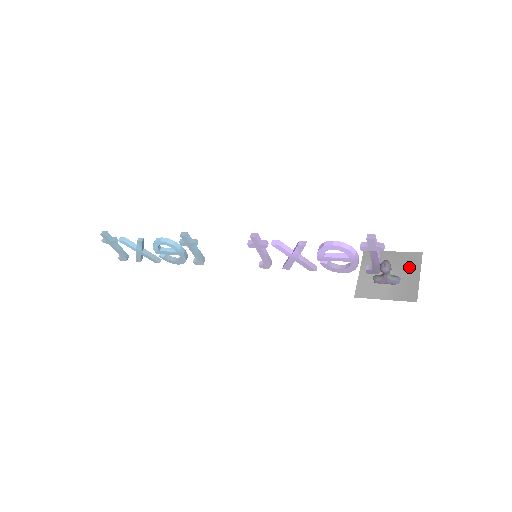
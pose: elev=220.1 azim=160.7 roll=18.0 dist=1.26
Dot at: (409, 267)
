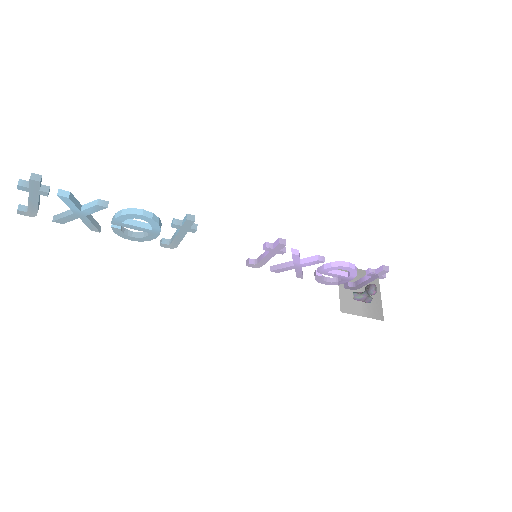
Dot at: occluded
